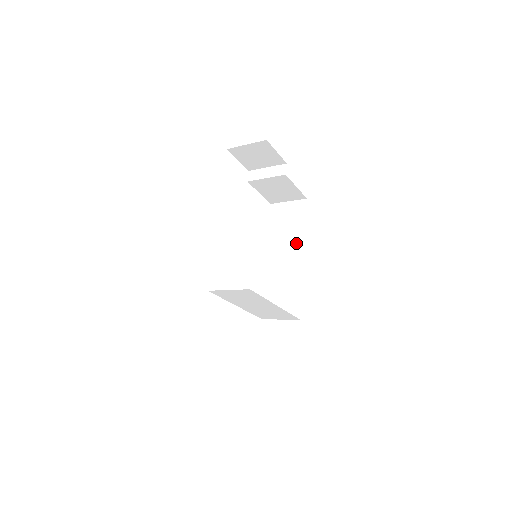
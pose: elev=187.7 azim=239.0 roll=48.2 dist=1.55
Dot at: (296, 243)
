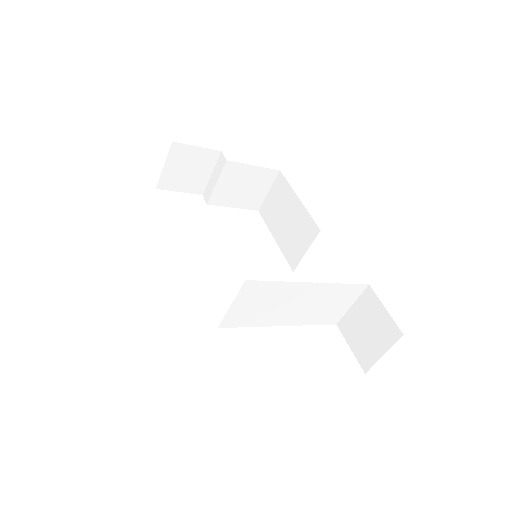
Dot at: (301, 216)
